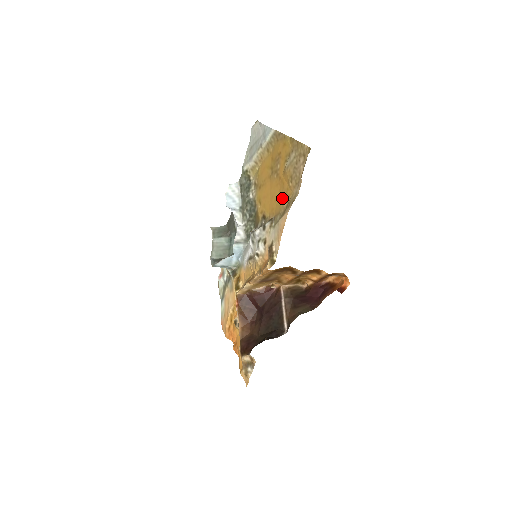
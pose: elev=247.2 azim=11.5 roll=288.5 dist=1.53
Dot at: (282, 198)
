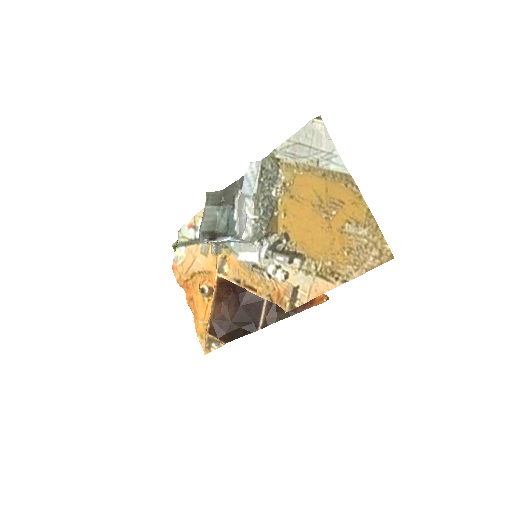
Dot at: (326, 252)
